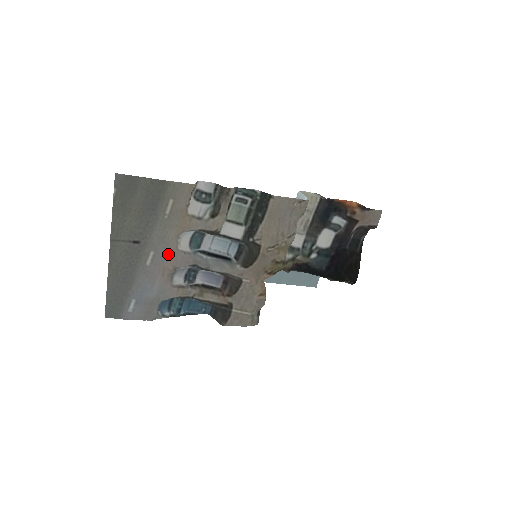
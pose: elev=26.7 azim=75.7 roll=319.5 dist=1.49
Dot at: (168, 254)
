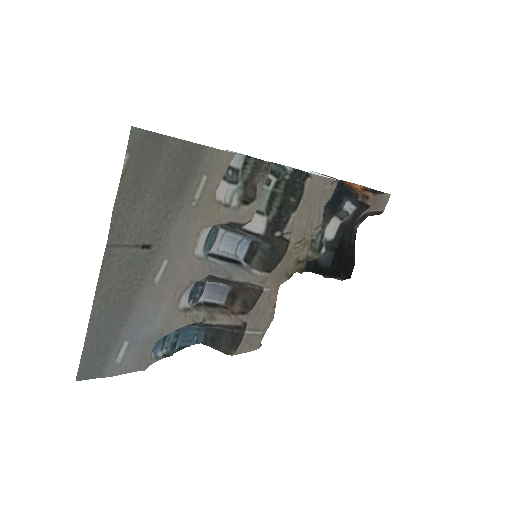
Dot at: (183, 262)
